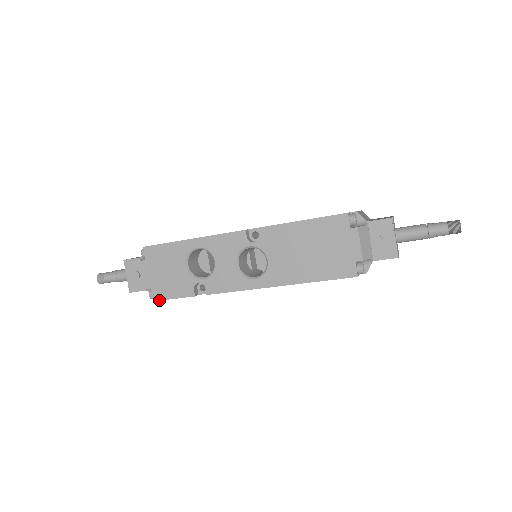
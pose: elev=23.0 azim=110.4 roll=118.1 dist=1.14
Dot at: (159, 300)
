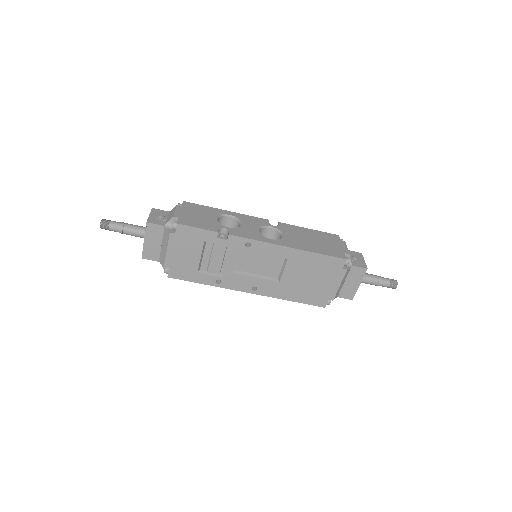
Dot at: (183, 224)
